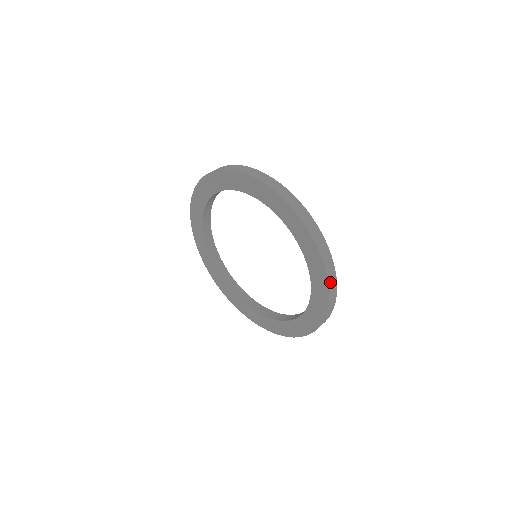
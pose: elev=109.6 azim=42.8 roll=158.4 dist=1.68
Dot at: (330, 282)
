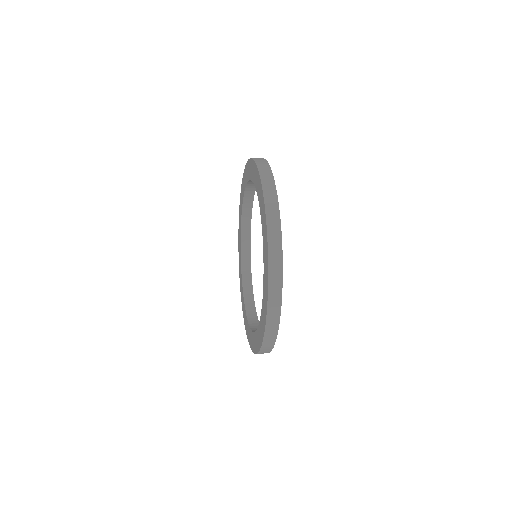
Dot at: (263, 350)
